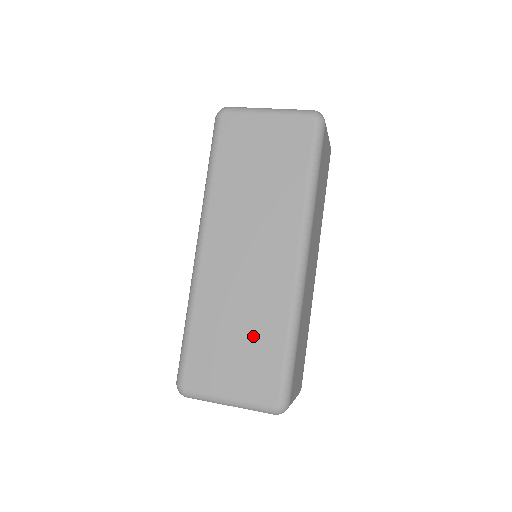
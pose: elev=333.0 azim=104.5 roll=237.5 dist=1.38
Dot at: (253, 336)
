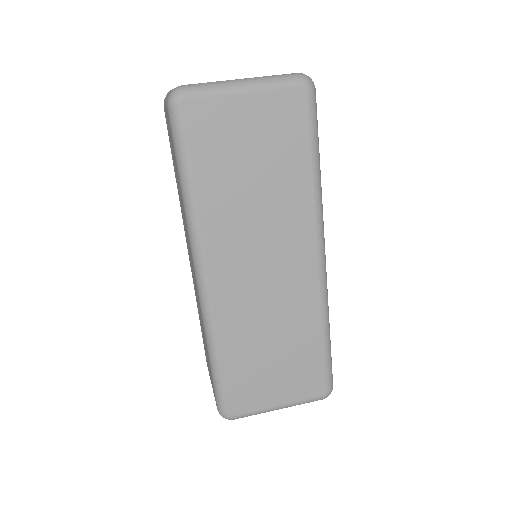
Dot at: (290, 347)
